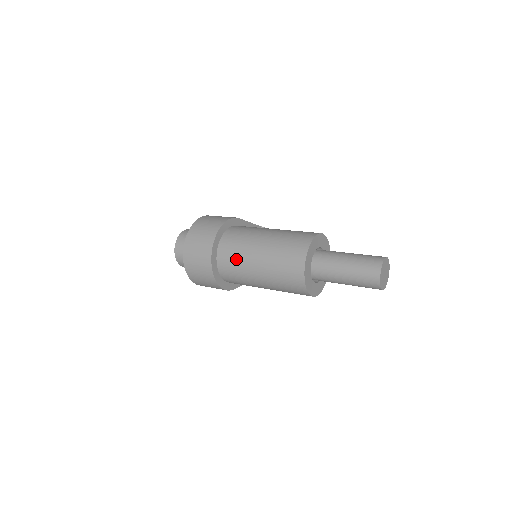
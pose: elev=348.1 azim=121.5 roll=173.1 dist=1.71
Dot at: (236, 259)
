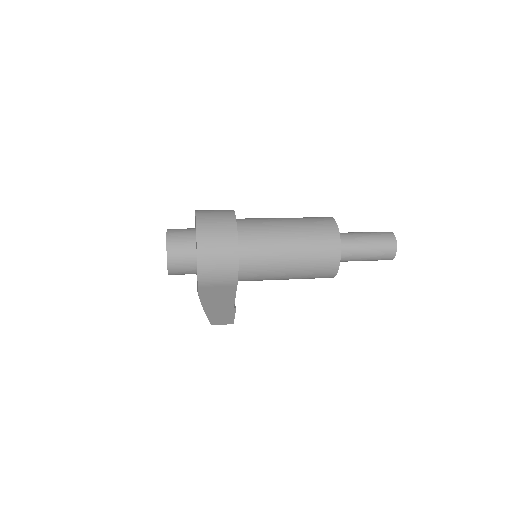
Dot at: (261, 227)
